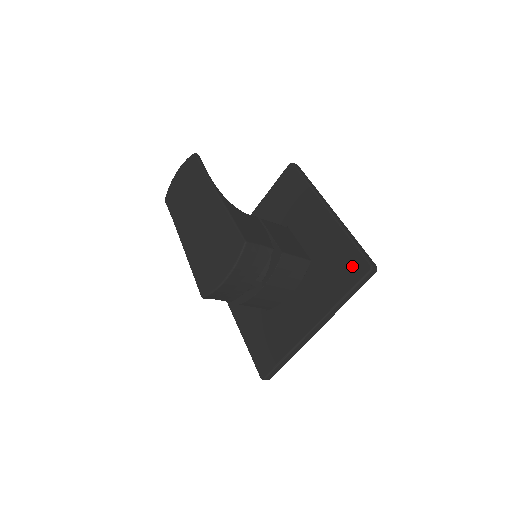
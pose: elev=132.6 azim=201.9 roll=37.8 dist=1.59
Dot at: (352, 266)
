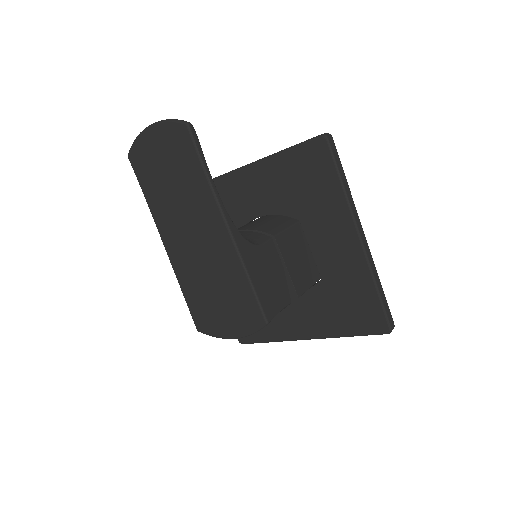
Dot at: (369, 317)
